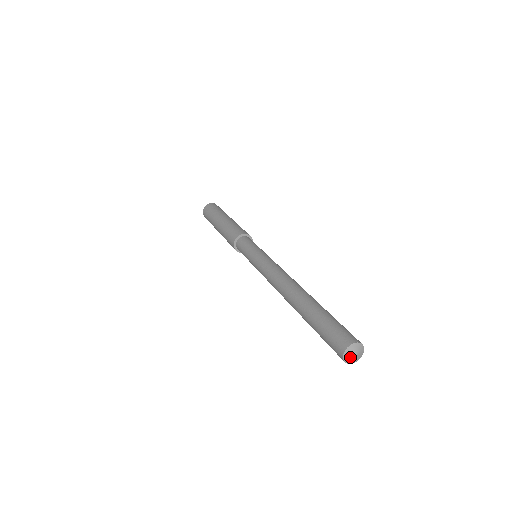
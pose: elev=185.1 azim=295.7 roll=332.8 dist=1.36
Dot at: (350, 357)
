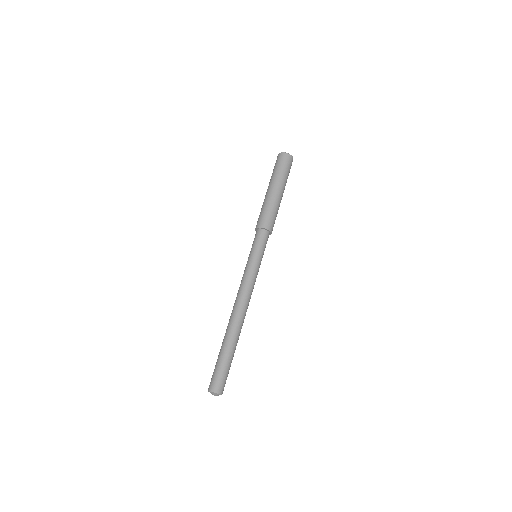
Dot at: (212, 394)
